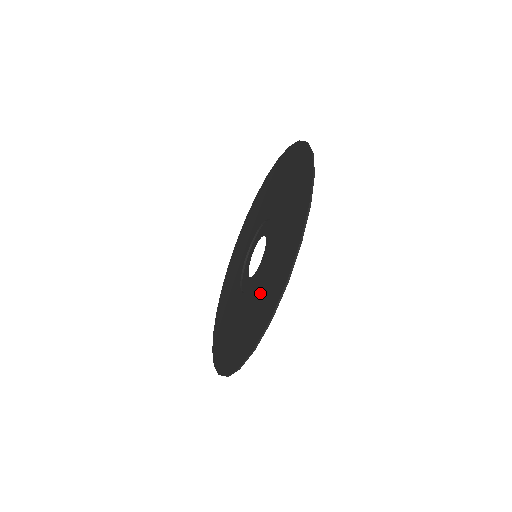
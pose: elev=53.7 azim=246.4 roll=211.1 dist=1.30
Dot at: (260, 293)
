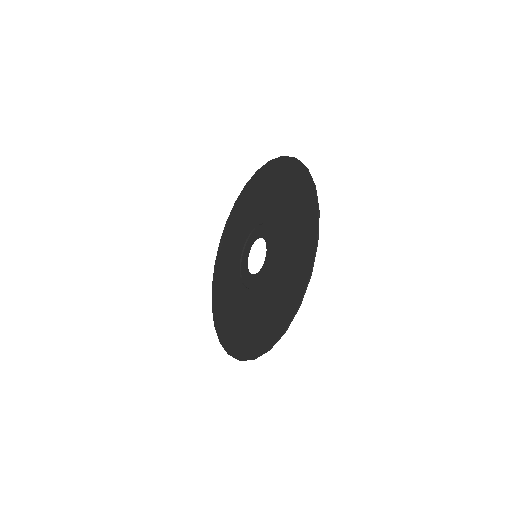
Dot at: (237, 312)
